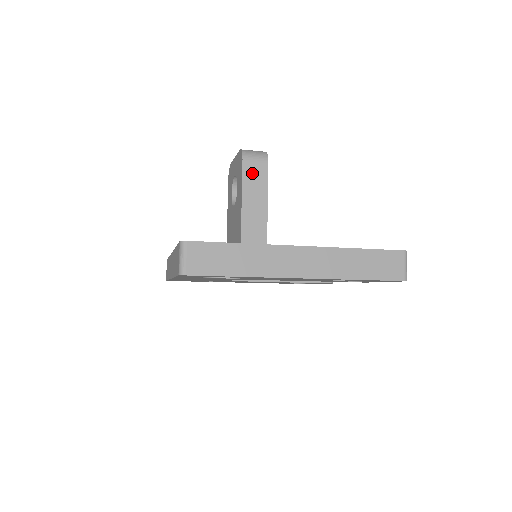
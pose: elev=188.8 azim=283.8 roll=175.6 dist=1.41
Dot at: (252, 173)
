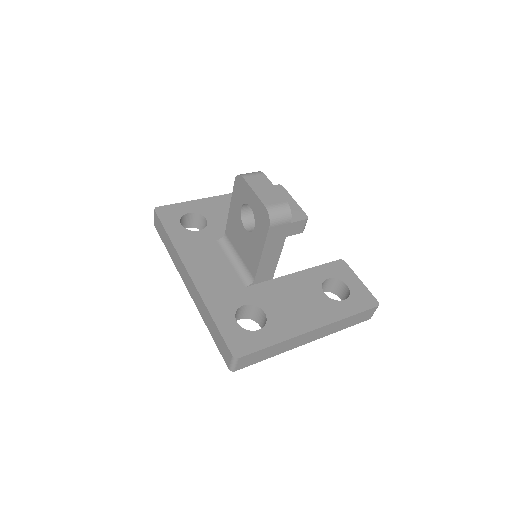
Dot at: (275, 234)
